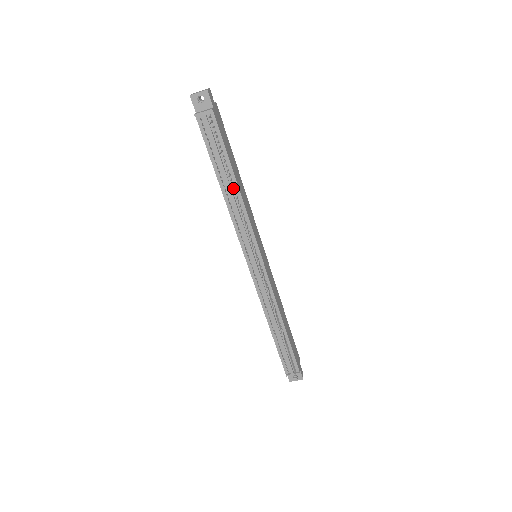
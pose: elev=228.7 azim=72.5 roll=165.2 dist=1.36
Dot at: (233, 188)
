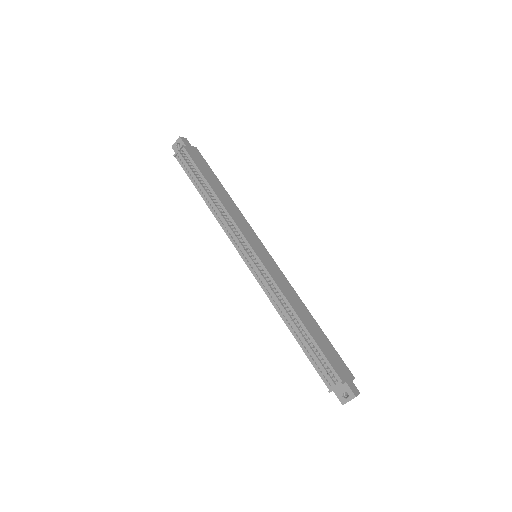
Dot at: (213, 197)
